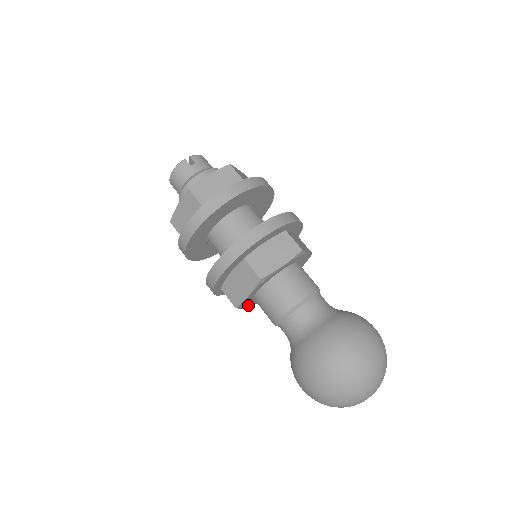
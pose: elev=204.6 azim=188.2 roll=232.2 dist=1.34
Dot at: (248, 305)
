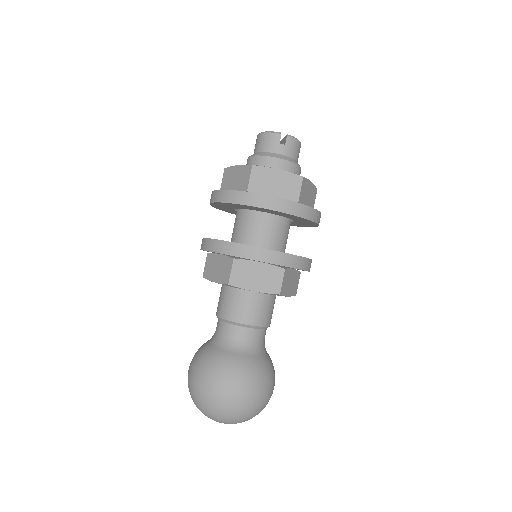
Dot at: occluded
